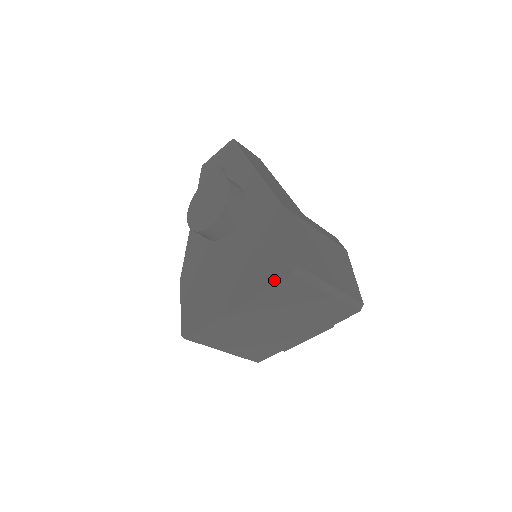
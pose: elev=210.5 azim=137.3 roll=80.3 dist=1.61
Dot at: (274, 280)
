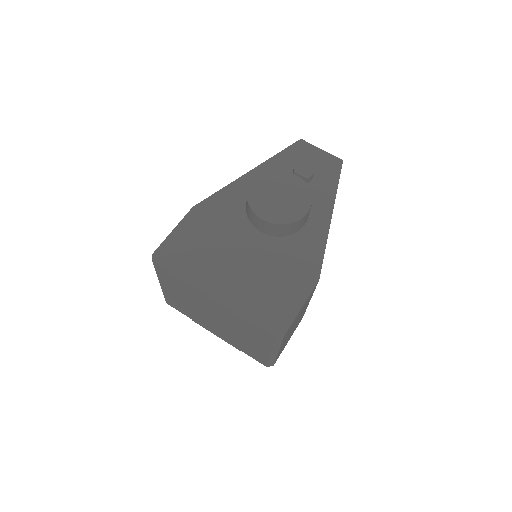
Dot at: (260, 323)
